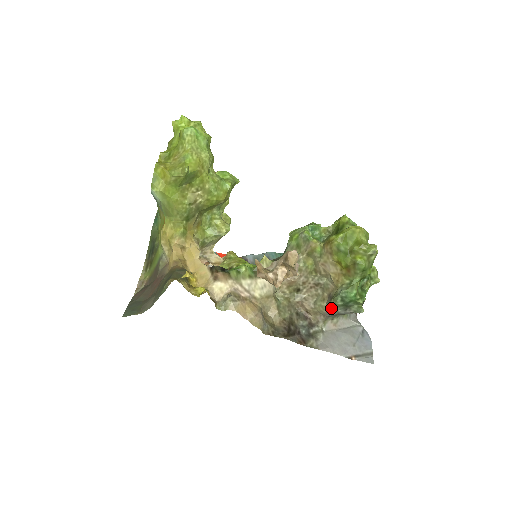
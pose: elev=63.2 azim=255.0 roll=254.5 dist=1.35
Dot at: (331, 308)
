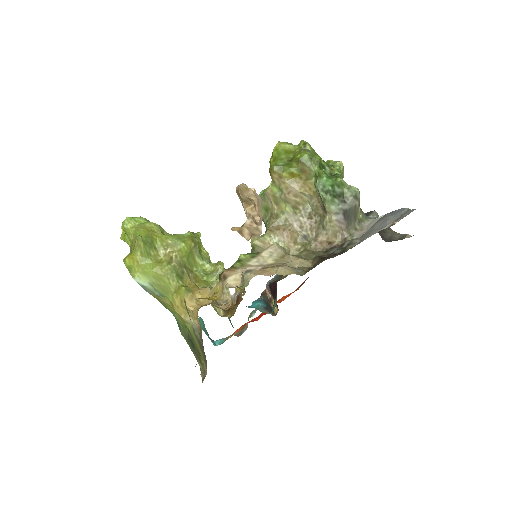
Dot at: (333, 212)
